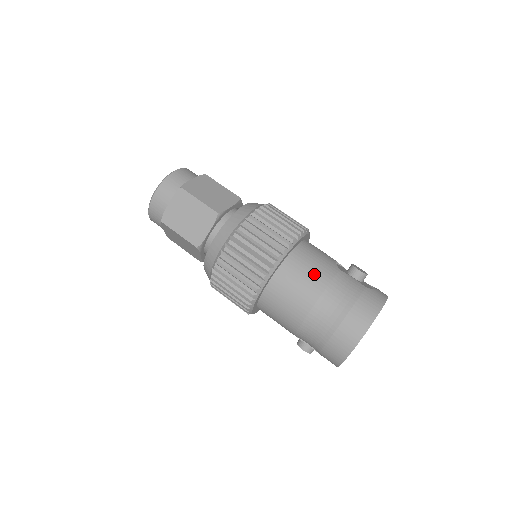
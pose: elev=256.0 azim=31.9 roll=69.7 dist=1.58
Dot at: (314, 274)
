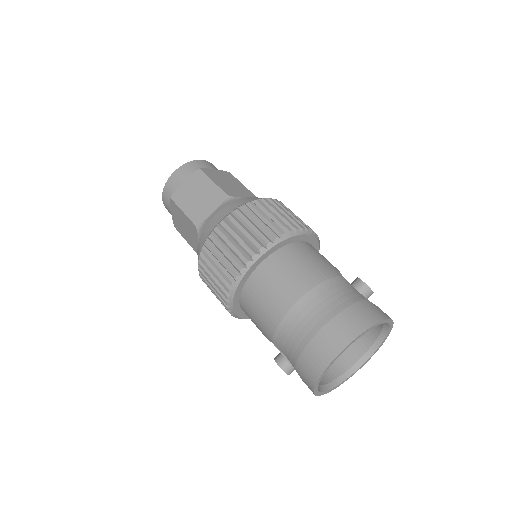
Dot at: (310, 268)
